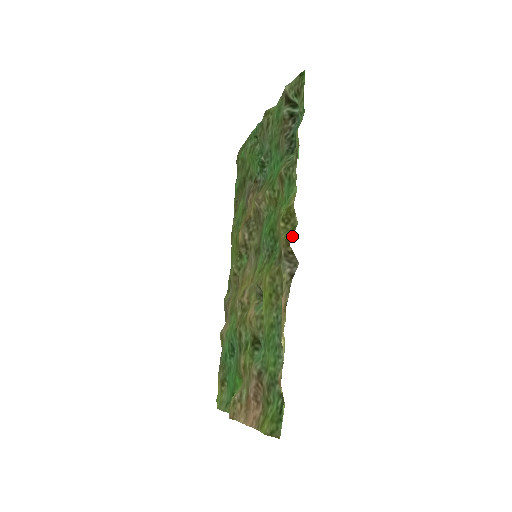
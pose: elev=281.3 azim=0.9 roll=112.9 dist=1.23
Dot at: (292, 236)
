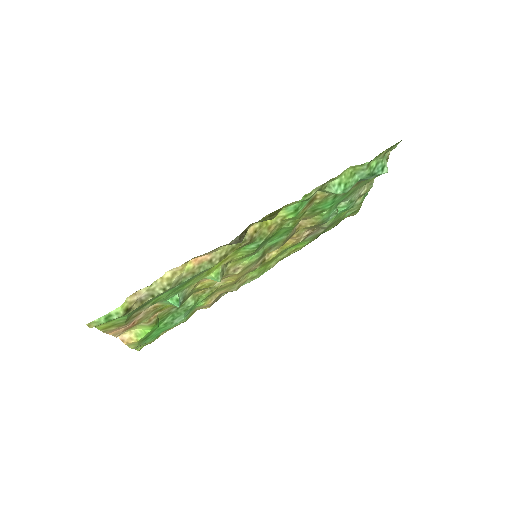
Dot at: occluded
